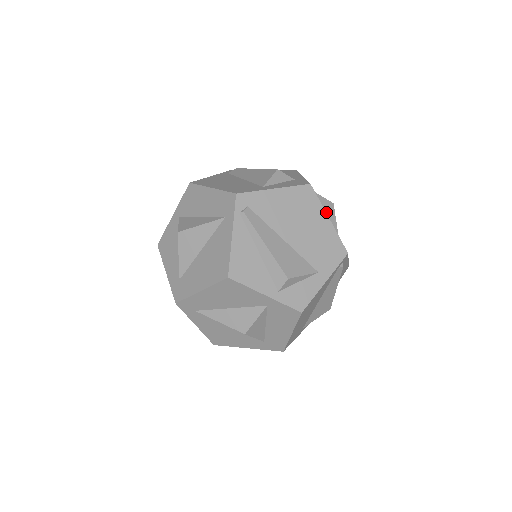
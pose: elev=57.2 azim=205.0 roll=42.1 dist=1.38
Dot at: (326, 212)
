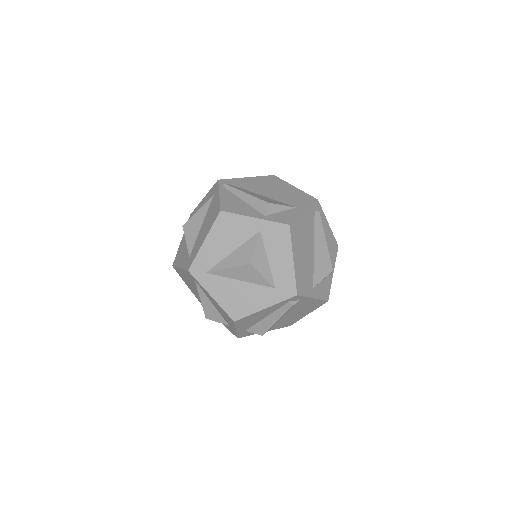
Dot at: occluded
